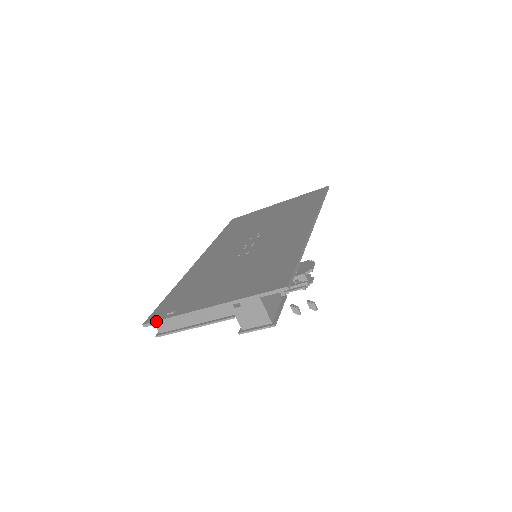
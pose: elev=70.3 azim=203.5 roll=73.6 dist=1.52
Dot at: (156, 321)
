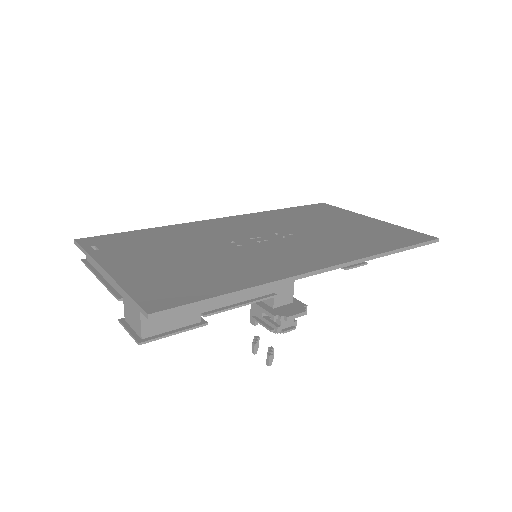
Dot at: (80, 245)
